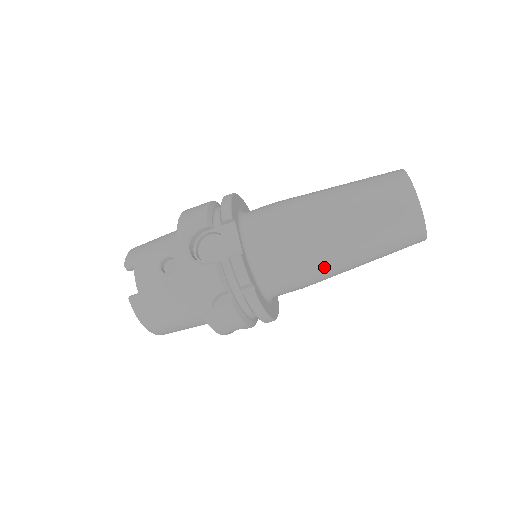
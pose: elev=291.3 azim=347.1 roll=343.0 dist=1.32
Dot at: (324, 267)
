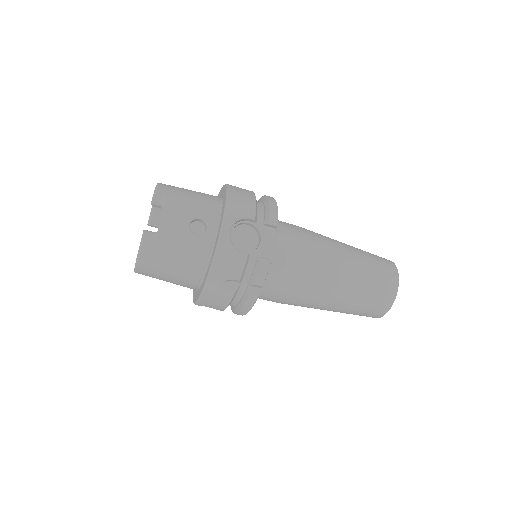
Dot at: (309, 300)
